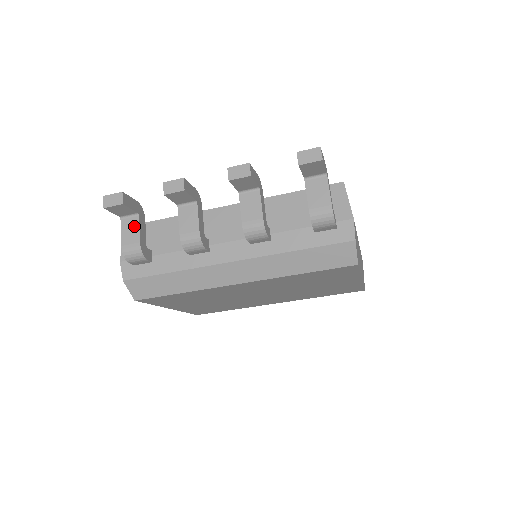
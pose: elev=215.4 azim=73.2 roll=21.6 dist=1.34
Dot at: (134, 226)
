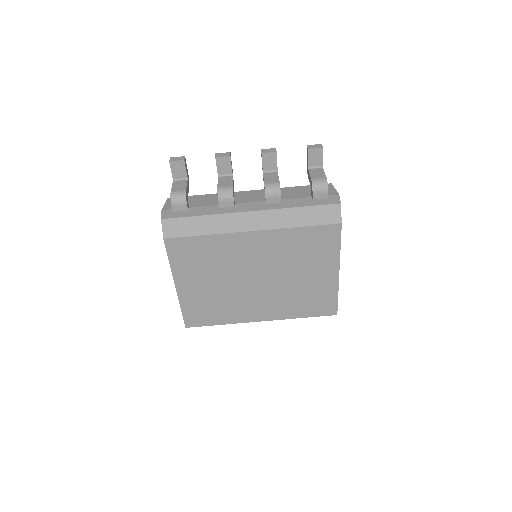
Dot at: (183, 184)
